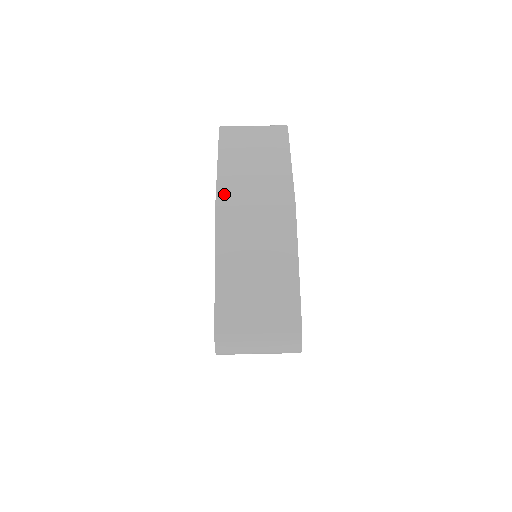
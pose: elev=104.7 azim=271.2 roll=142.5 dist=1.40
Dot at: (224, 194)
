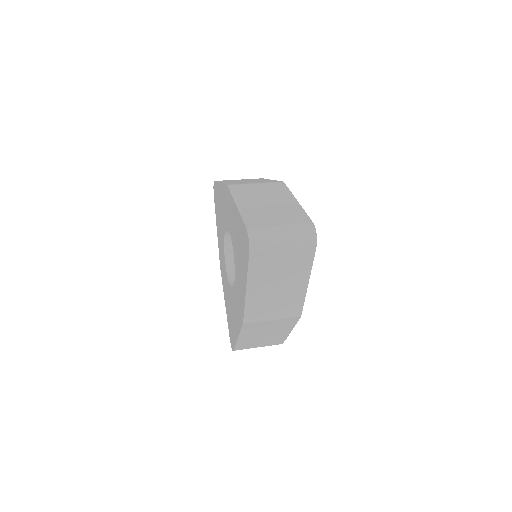
Dot at: occluded
